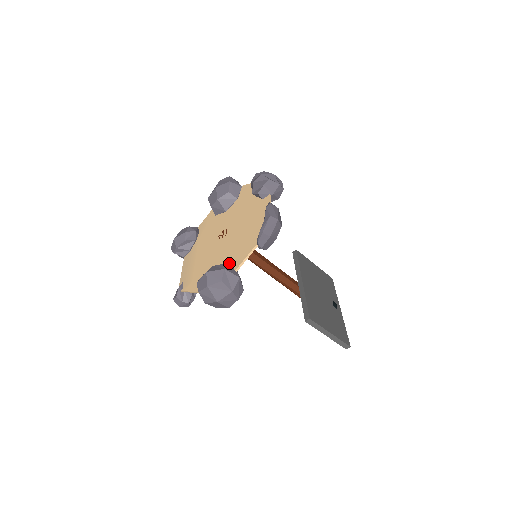
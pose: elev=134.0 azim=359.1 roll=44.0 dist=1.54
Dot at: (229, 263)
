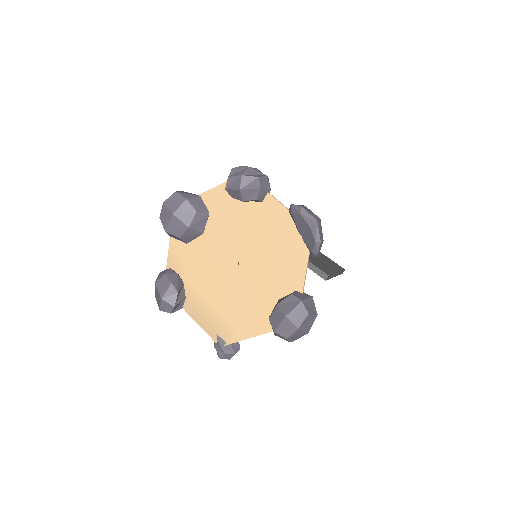
Dot at: (282, 289)
